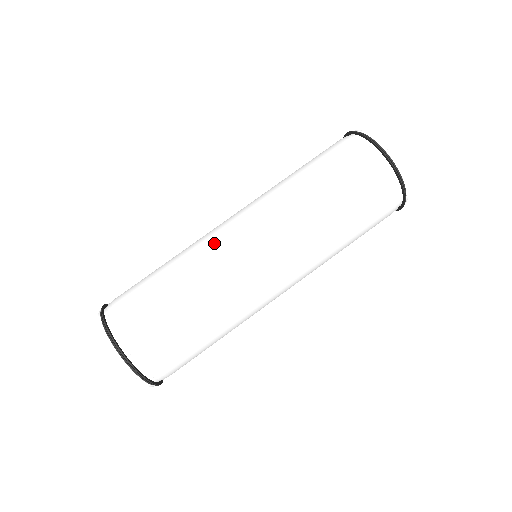
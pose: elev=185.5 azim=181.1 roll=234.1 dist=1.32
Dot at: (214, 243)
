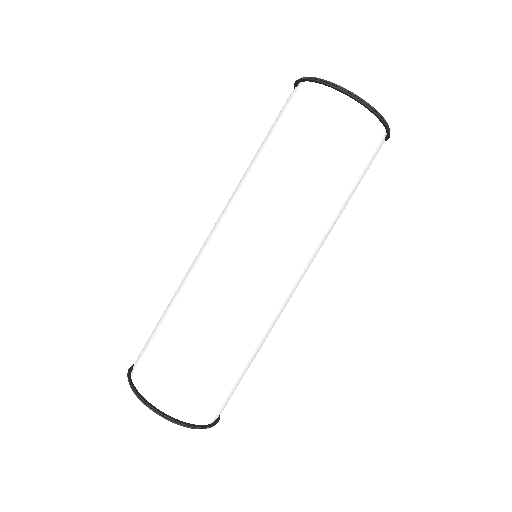
Dot at: occluded
